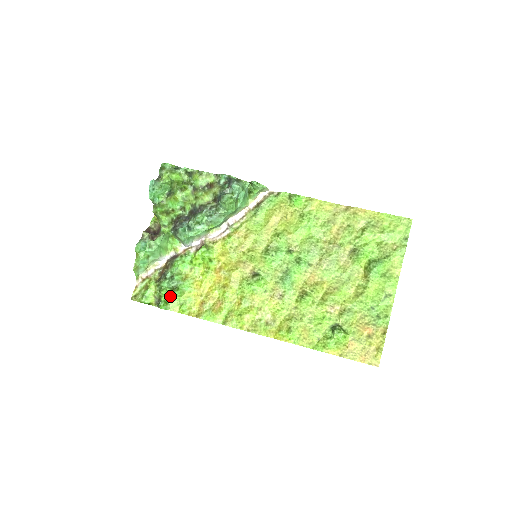
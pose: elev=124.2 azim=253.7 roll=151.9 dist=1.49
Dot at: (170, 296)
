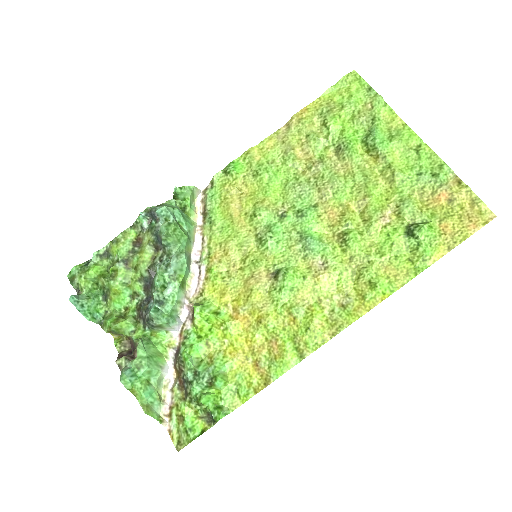
Dot at: (215, 397)
